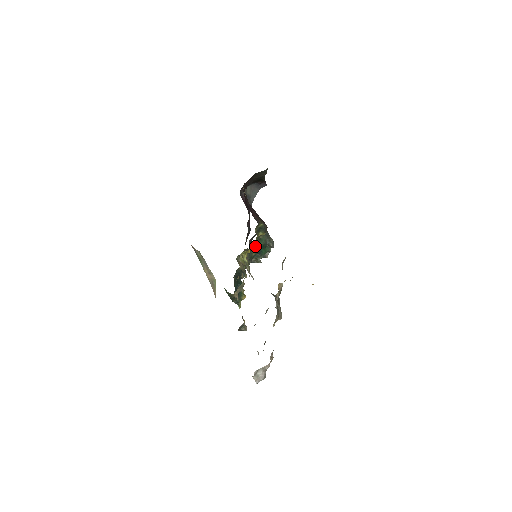
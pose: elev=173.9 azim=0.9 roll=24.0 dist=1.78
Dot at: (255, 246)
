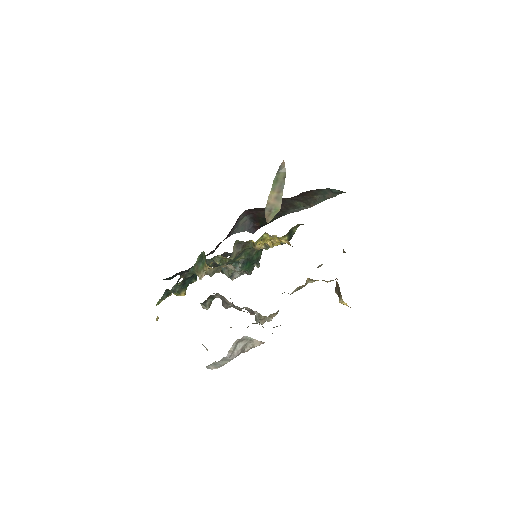
Dot at: (264, 246)
